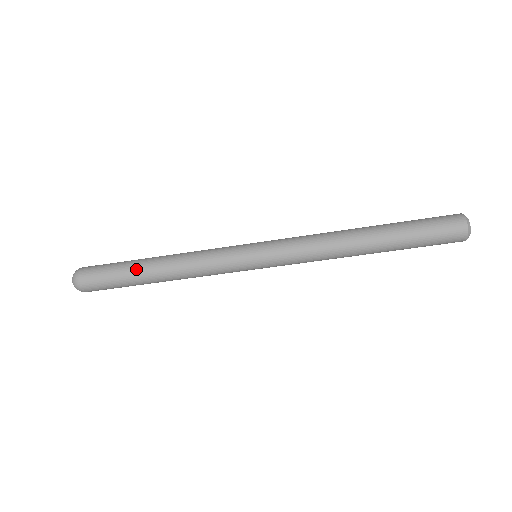
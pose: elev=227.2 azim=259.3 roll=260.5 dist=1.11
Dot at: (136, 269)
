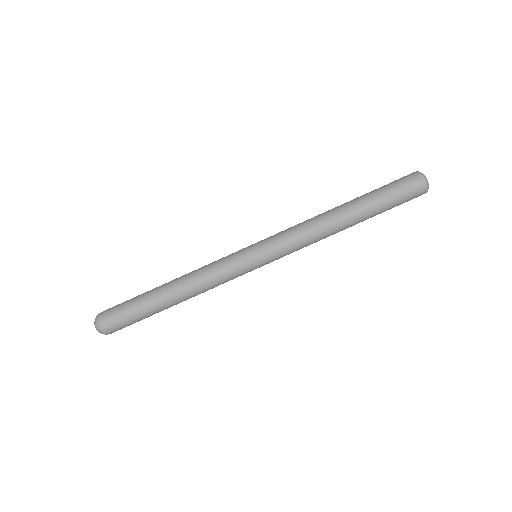
Dot at: (152, 290)
